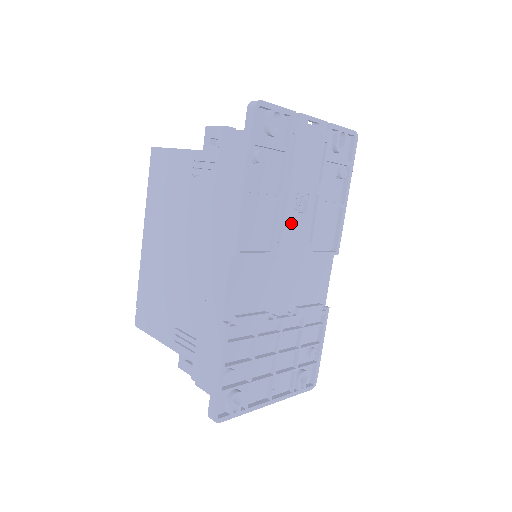
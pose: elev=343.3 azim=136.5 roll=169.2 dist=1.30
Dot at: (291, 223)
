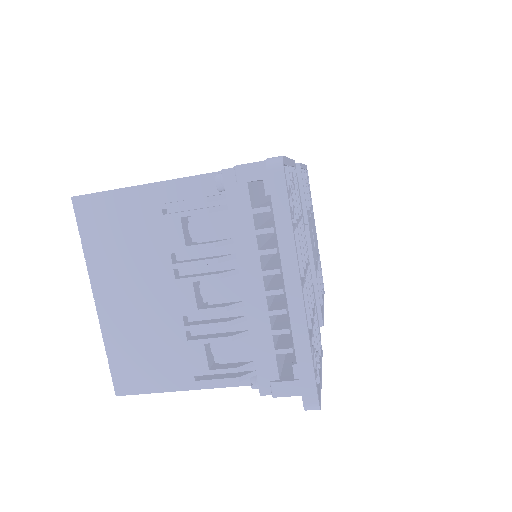
Dot at: occluded
